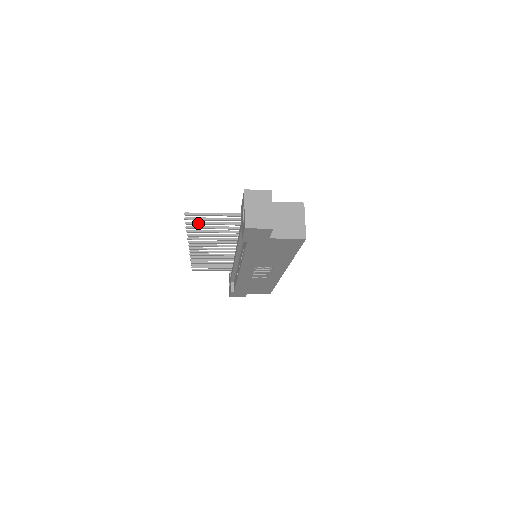
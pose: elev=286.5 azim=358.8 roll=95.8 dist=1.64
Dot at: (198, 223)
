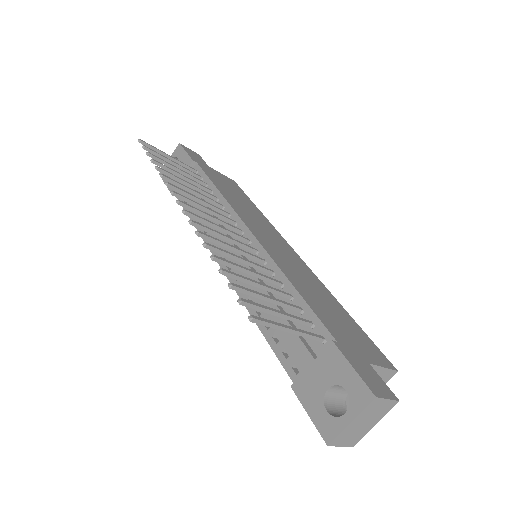
Dot at: (247, 293)
